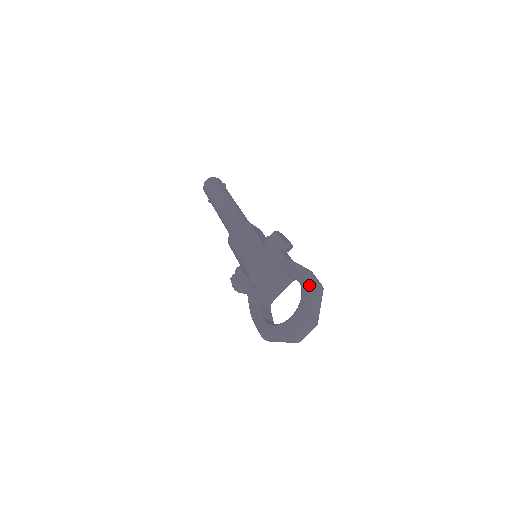
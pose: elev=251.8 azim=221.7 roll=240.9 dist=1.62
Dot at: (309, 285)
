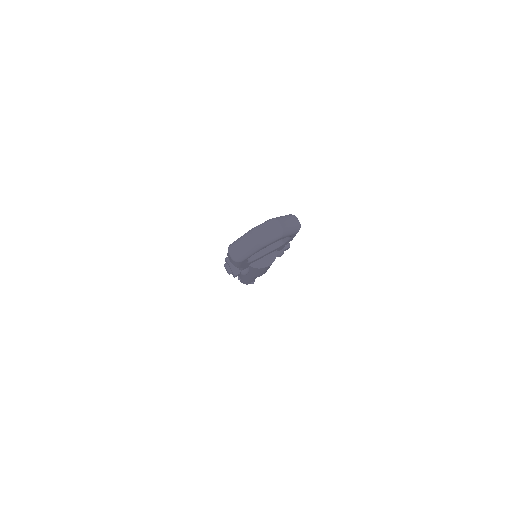
Dot at: occluded
